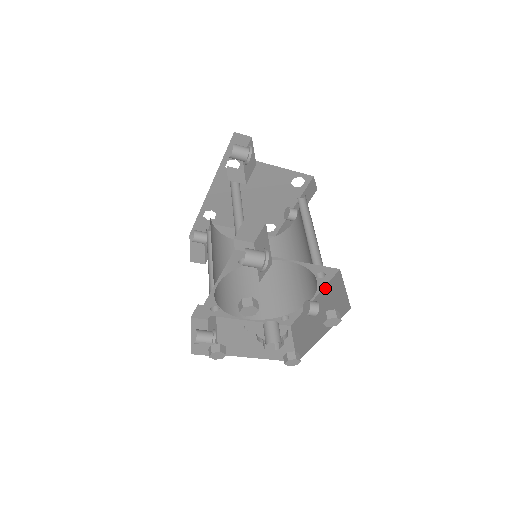
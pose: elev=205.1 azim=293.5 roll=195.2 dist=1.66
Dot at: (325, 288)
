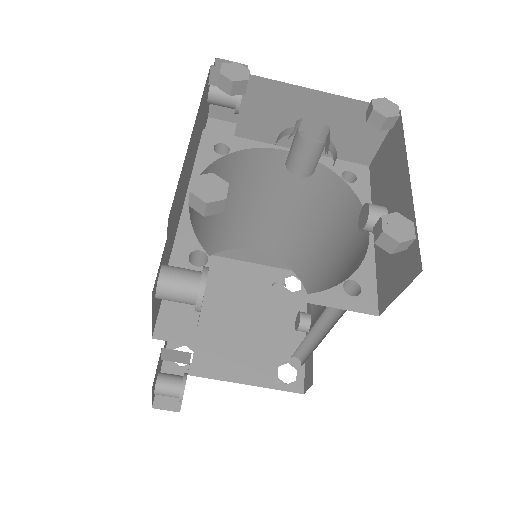
Dot at: (372, 197)
